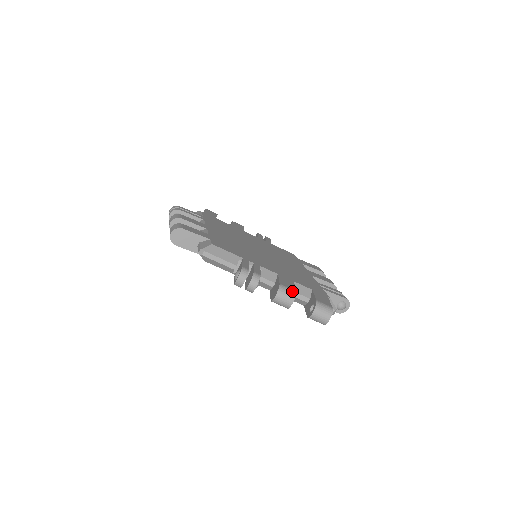
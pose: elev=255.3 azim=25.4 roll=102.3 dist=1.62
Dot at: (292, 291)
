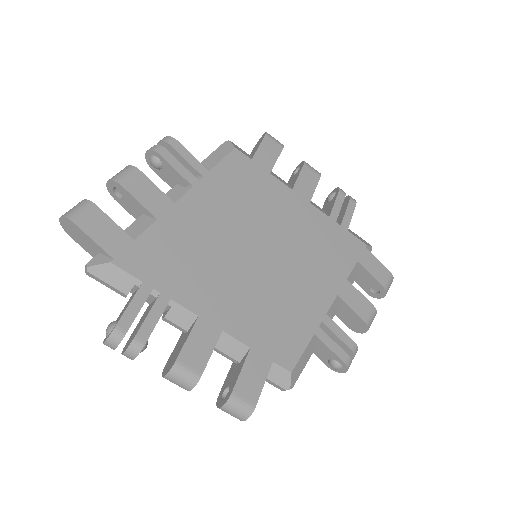
Dot at: (374, 313)
